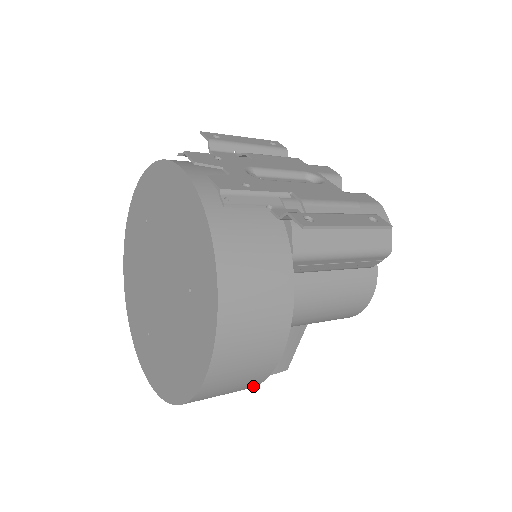
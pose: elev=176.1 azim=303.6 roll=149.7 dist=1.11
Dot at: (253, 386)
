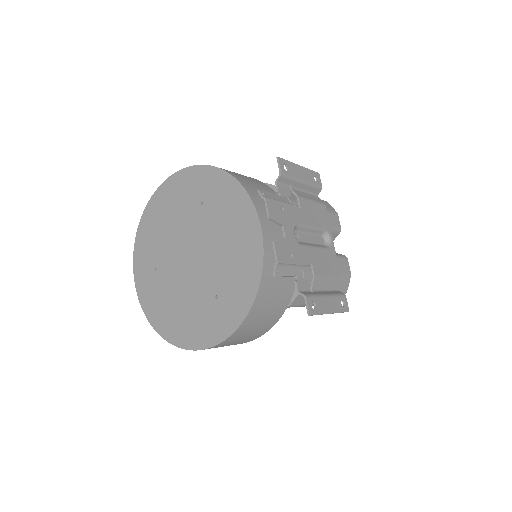
Dot at: occluded
